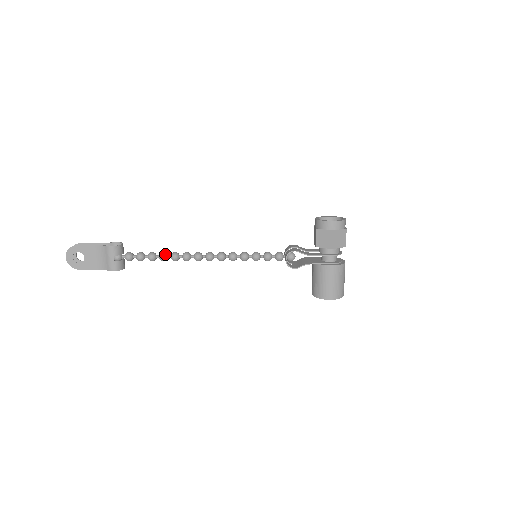
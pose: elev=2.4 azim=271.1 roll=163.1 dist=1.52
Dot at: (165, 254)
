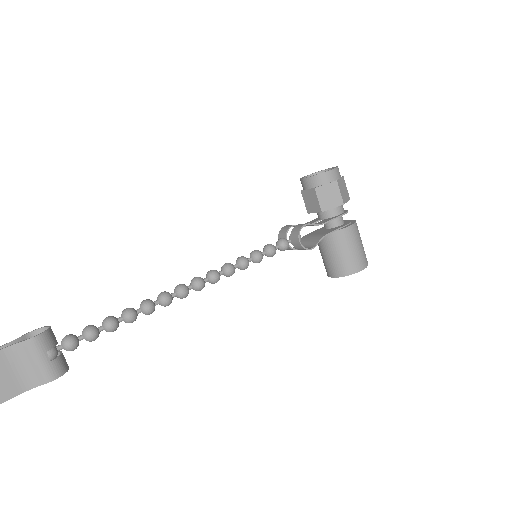
Dot at: (132, 309)
